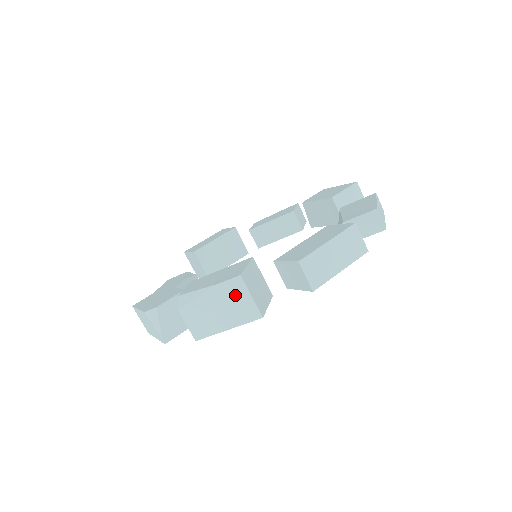
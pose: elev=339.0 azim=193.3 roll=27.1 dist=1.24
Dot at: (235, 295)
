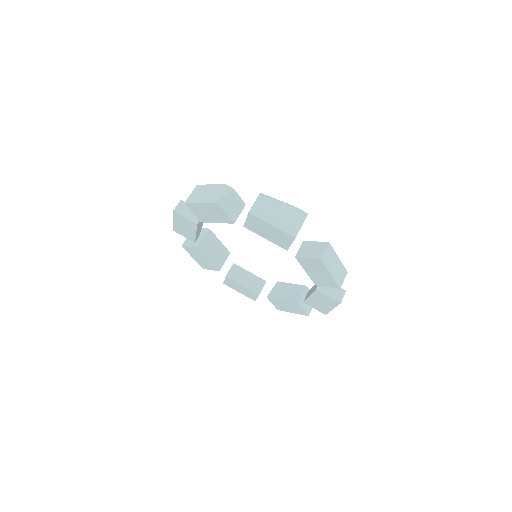
Dot at: (295, 217)
